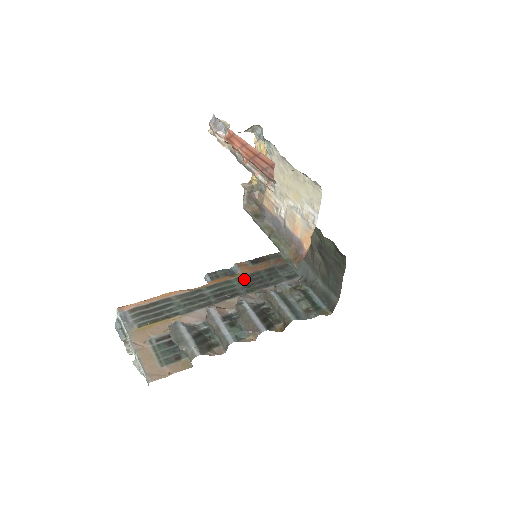
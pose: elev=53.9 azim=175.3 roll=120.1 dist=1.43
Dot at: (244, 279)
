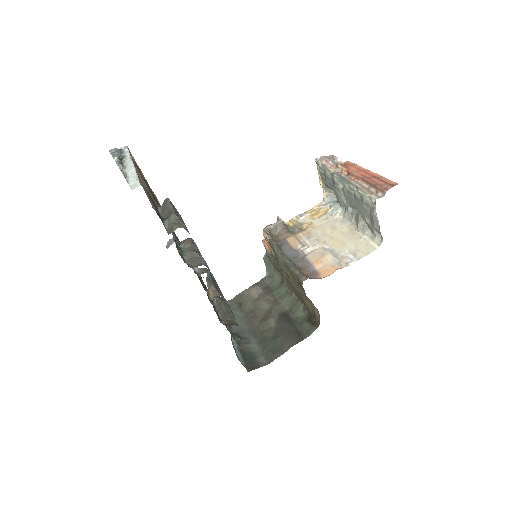
Dot at: occluded
